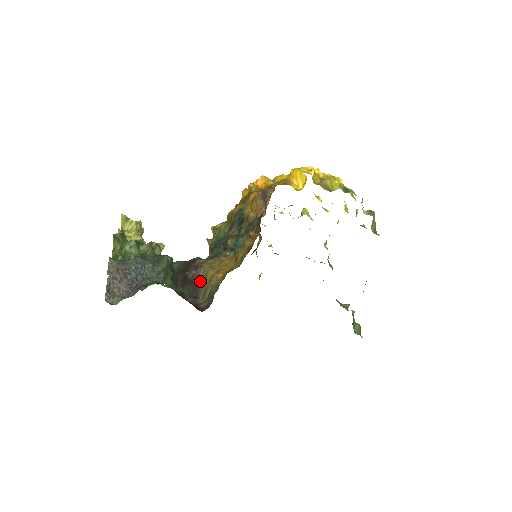
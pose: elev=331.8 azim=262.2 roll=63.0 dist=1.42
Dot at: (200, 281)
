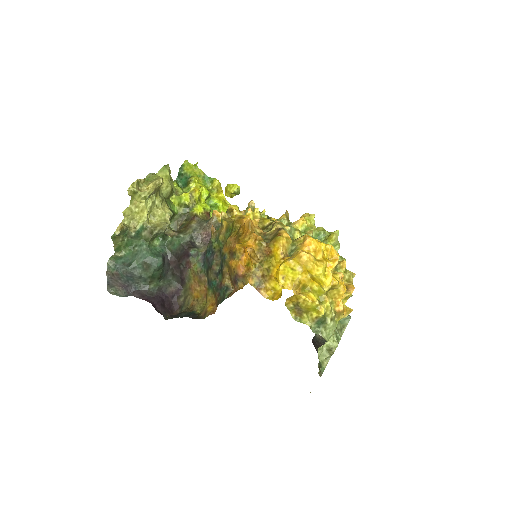
Dot at: (185, 279)
